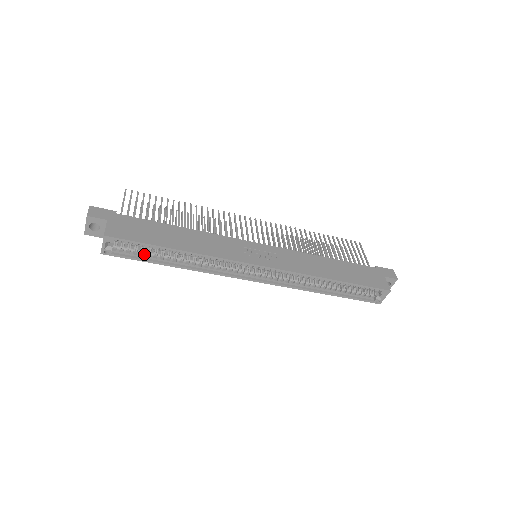
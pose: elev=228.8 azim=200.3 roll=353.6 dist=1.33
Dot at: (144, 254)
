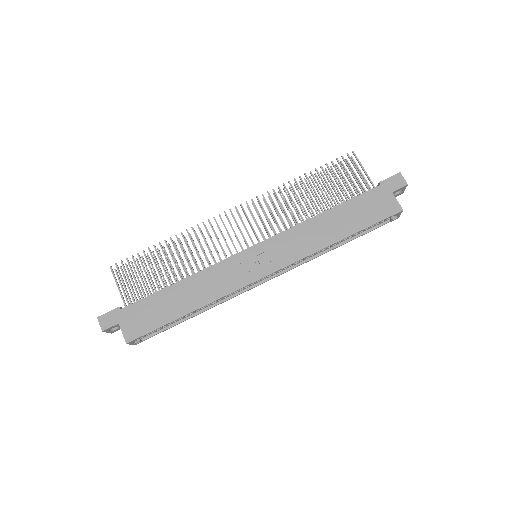
Dot at: (165, 326)
